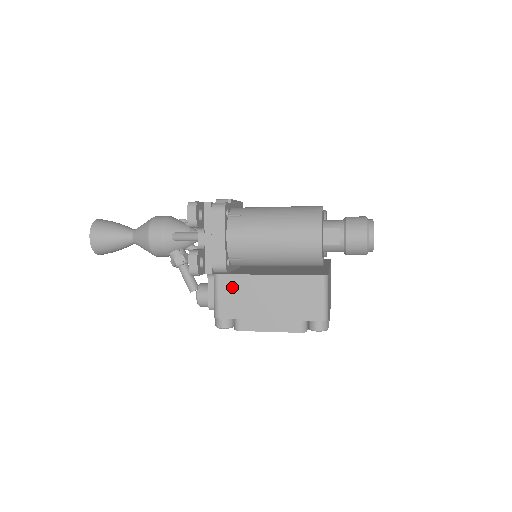
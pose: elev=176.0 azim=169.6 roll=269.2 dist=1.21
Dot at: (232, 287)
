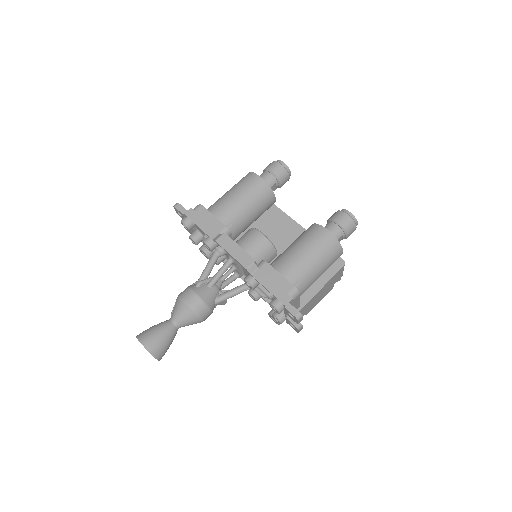
Dot at: (304, 309)
